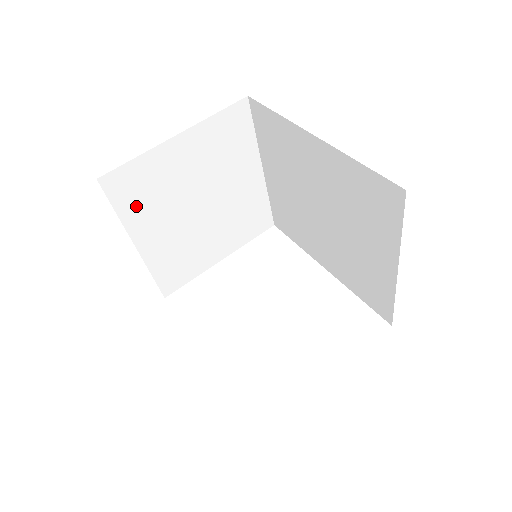
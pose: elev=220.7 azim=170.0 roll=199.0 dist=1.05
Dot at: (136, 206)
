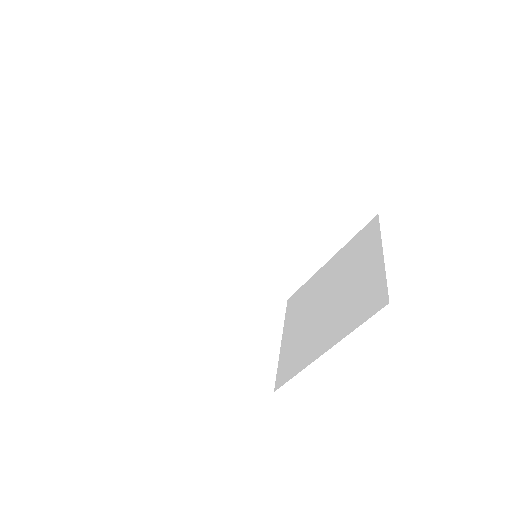
Dot at: occluded
